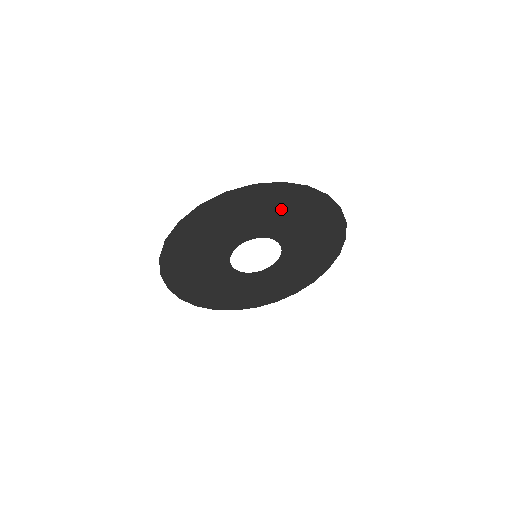
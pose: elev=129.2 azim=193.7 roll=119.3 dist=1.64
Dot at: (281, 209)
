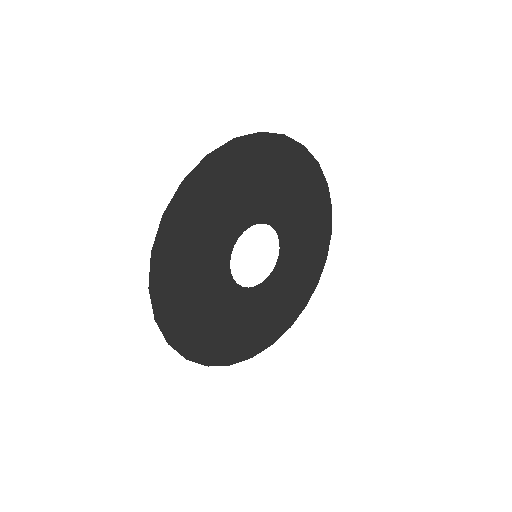
Dot at: (293, 186)
